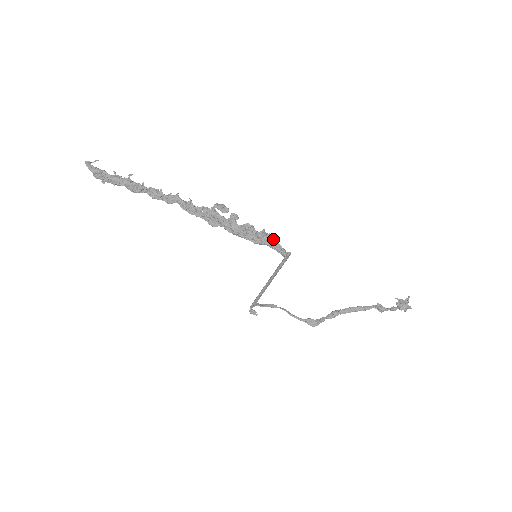
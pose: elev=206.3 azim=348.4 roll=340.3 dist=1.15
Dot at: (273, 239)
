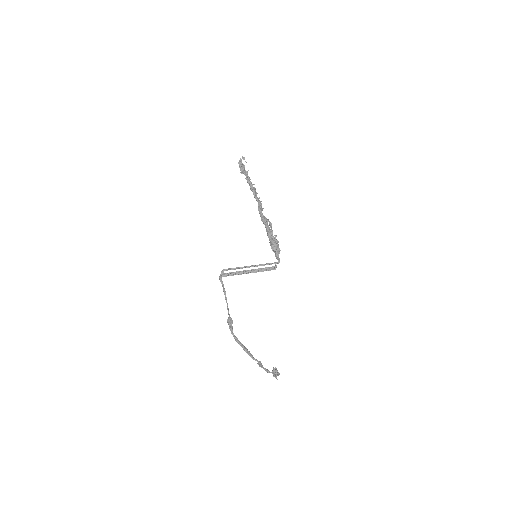
Dot at: occluded
